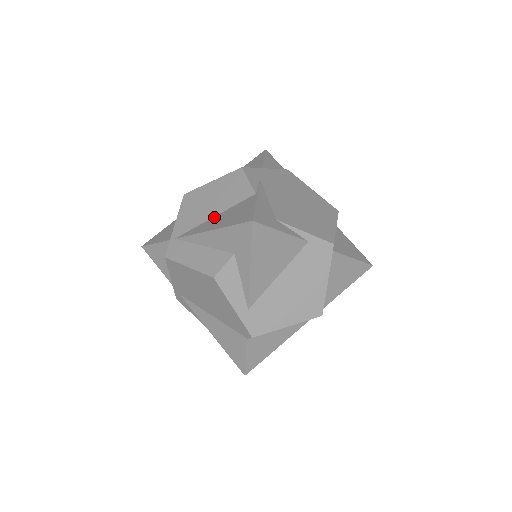
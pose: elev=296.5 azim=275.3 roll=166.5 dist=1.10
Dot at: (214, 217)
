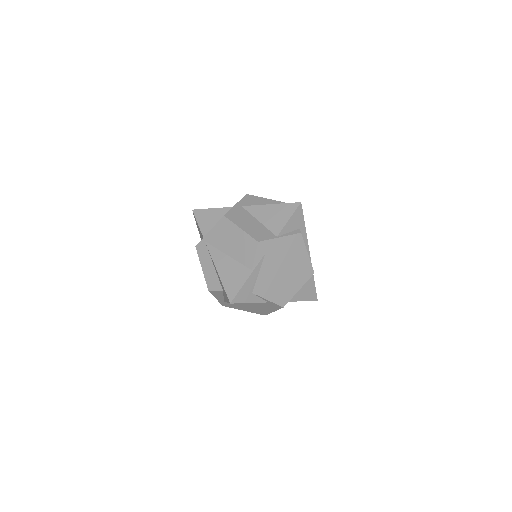
Dot at: (227, 256)
